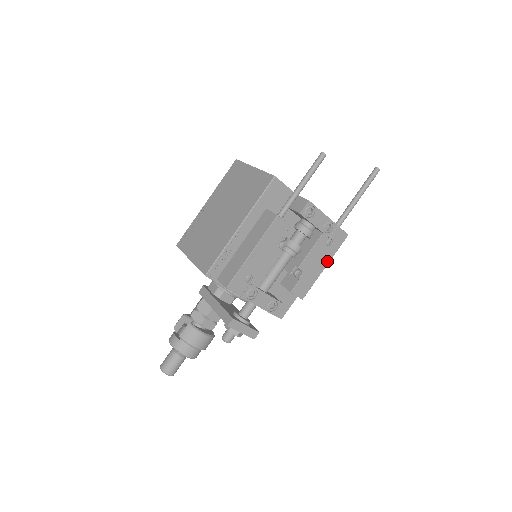
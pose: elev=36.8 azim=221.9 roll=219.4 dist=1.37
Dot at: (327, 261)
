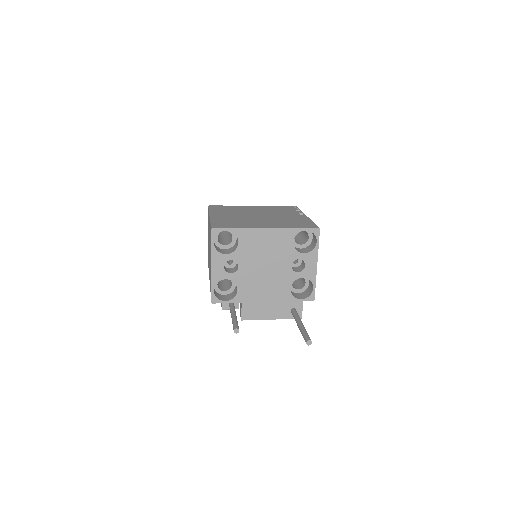
Dot at: occluded
